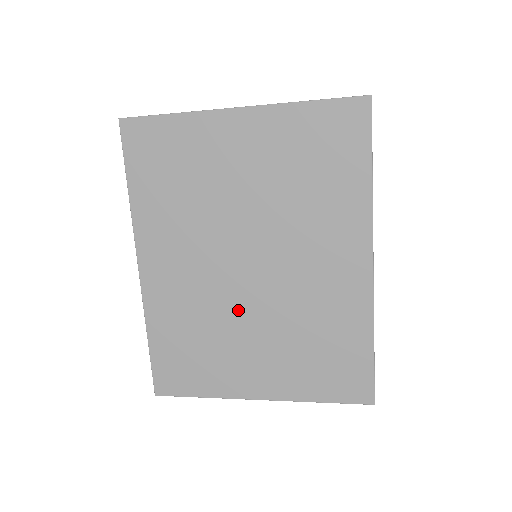
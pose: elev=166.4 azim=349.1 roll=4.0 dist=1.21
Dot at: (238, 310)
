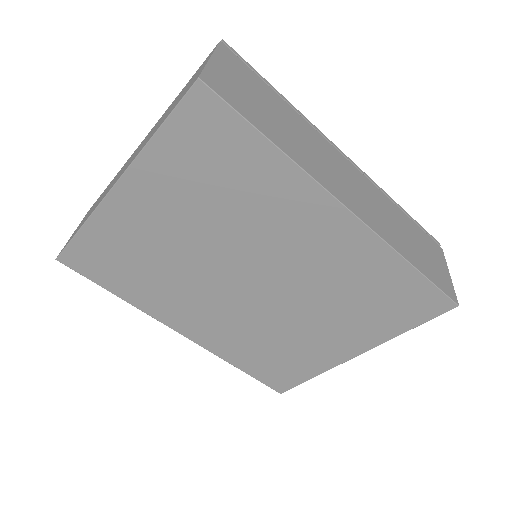
Dot at: (277, 315)
